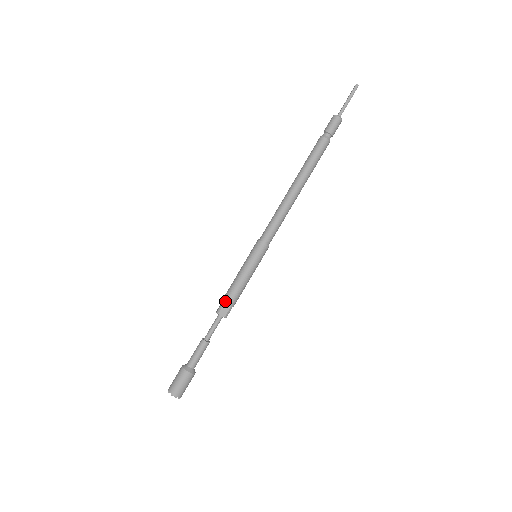
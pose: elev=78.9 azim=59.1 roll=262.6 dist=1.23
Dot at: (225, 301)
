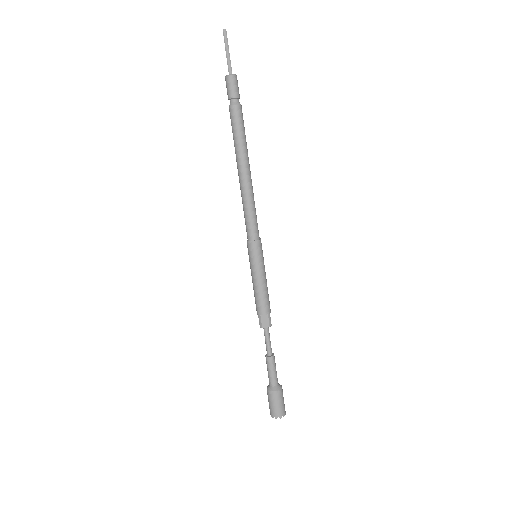
Dot at: (259, 314)
